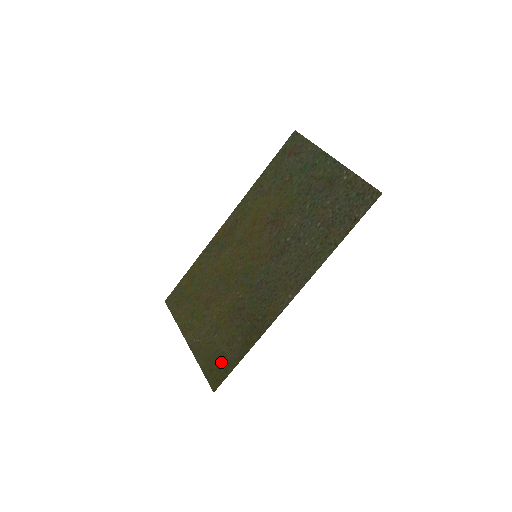
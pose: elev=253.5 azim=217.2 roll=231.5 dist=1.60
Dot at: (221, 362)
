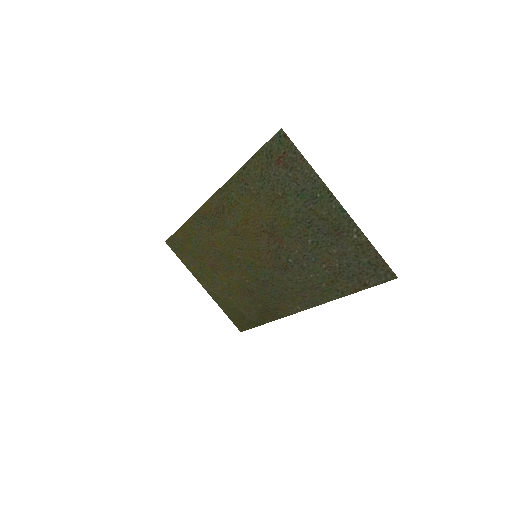
Dot at: (242, 318)
